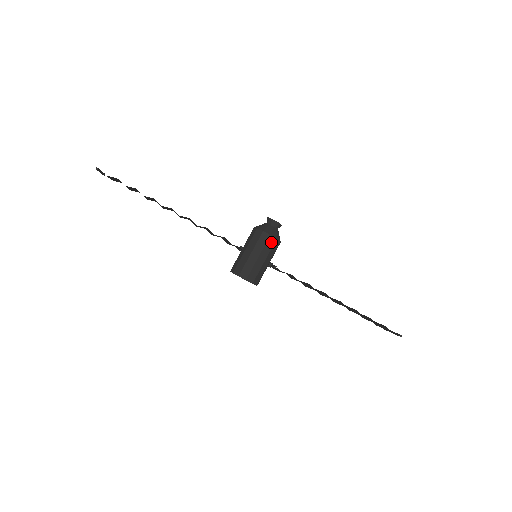
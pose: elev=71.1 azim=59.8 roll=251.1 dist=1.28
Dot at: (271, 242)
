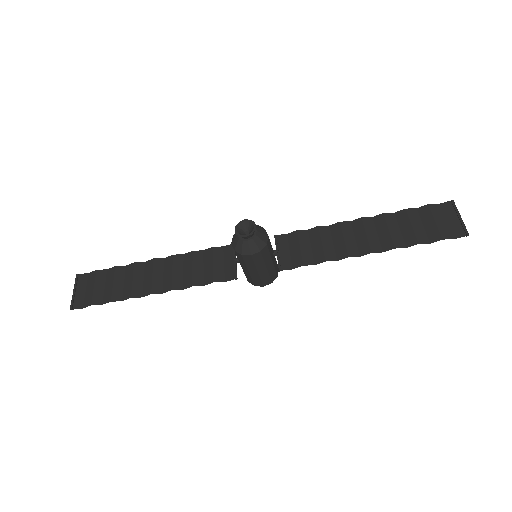
Dot at: (258, 257)
